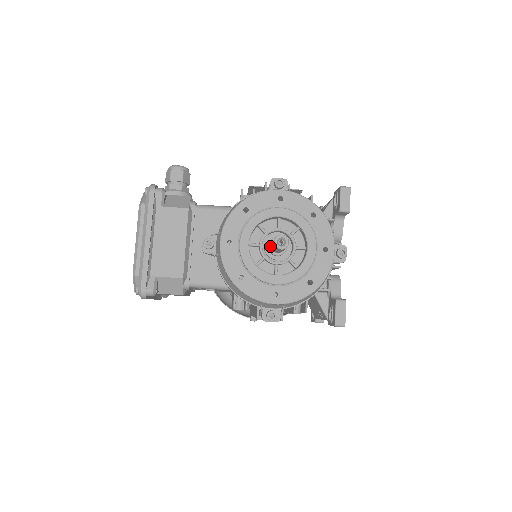
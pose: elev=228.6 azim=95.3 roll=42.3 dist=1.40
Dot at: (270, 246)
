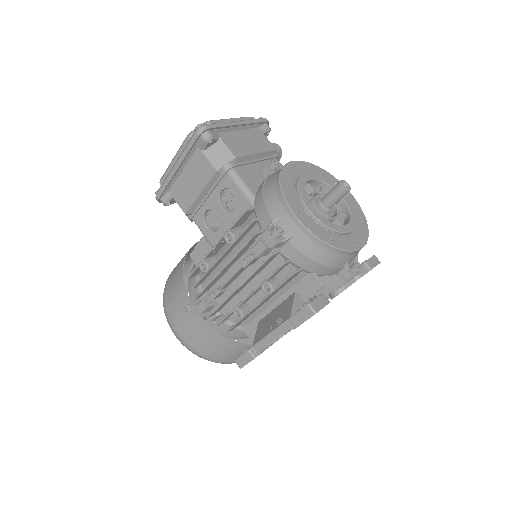
Dot at: (327, 190)
